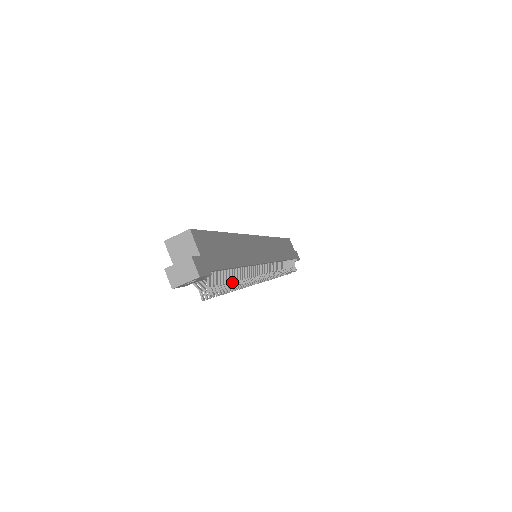
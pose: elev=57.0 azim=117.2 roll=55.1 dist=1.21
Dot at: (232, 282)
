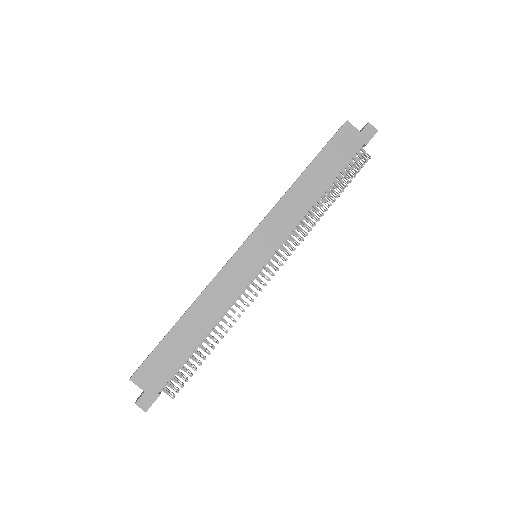
Dot at: (200, 356)
